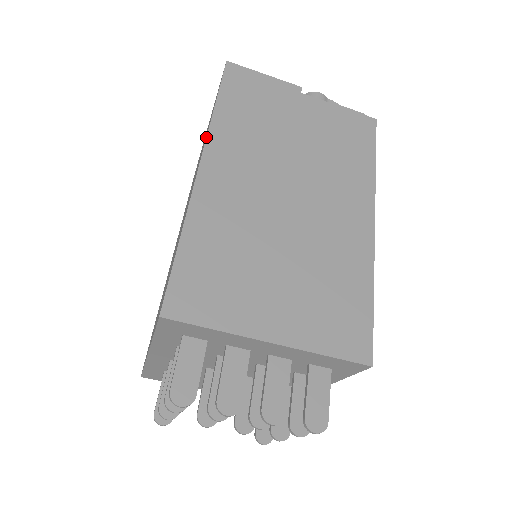
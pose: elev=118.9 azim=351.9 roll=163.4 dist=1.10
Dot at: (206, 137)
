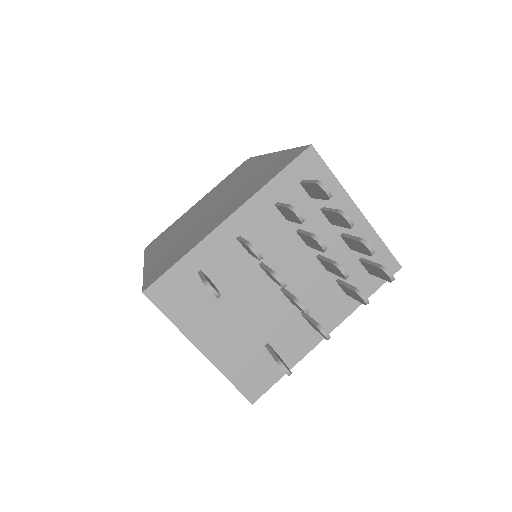
Dot at: occluded
